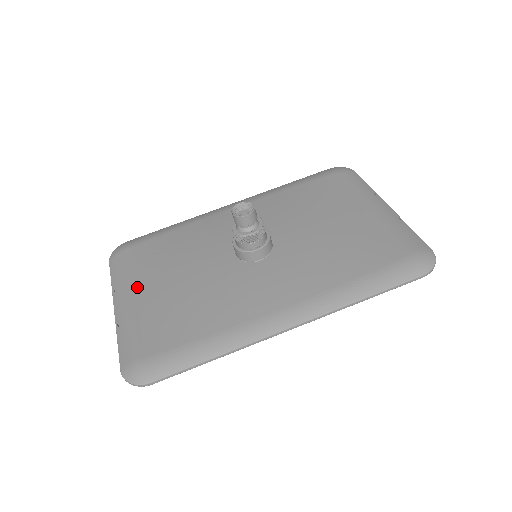
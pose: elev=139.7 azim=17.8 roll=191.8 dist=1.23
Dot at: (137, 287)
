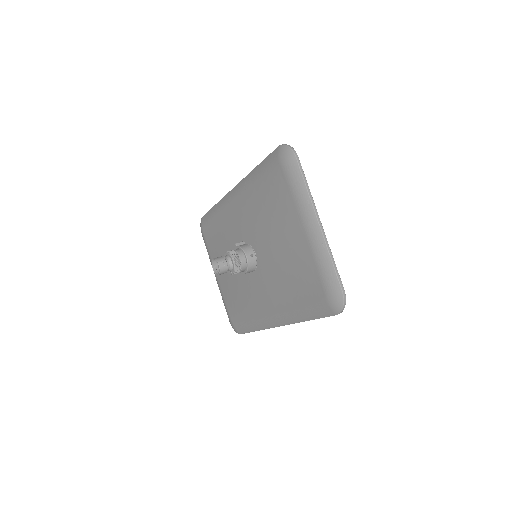
Dot at: occluded
